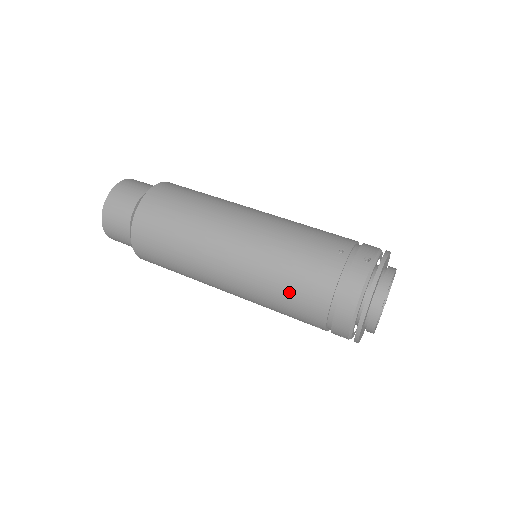
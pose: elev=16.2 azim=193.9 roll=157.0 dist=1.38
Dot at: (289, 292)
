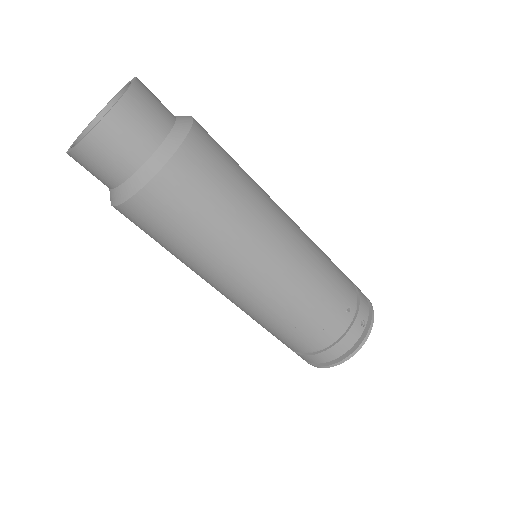
Dot at: (288, 330)
